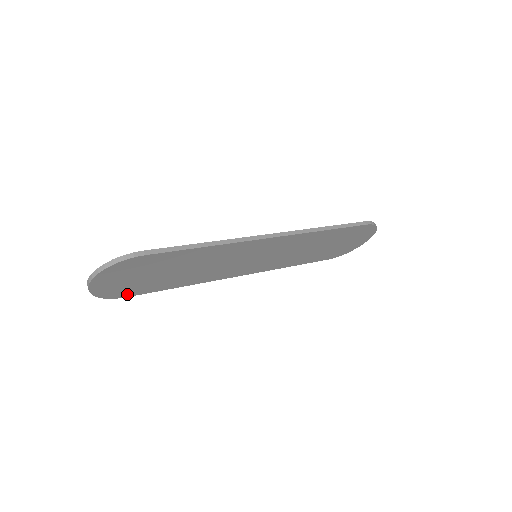
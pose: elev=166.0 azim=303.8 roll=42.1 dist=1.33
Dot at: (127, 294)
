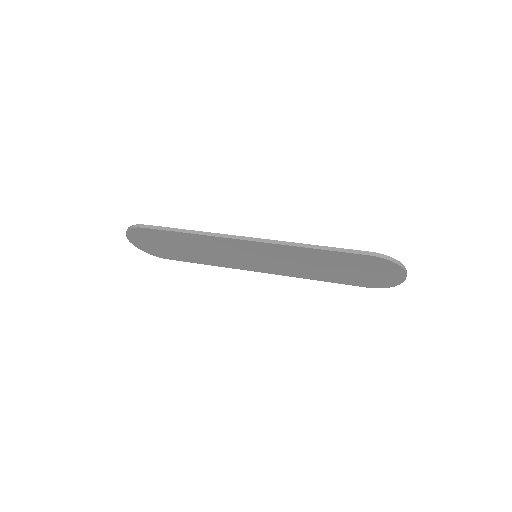
Dot at: (166, 257)
